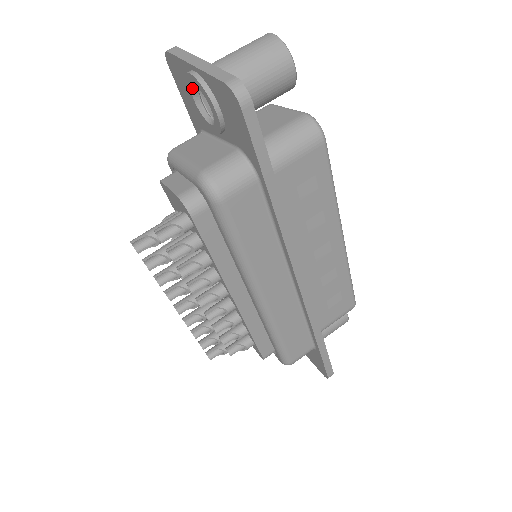
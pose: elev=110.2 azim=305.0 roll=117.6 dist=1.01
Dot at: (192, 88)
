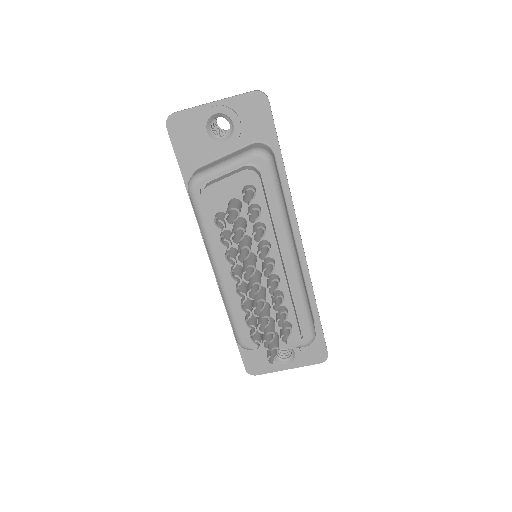
Dot at: (208, 121)
